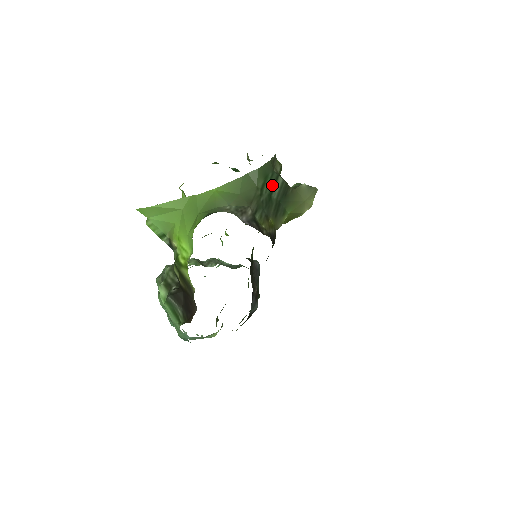
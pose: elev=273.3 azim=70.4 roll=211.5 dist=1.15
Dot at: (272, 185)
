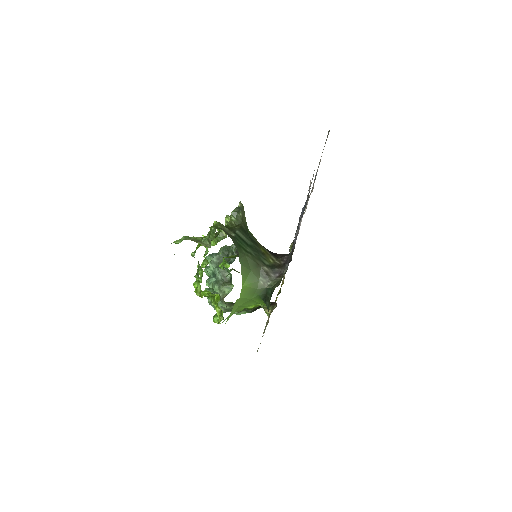
Dot at: (242, 241)
